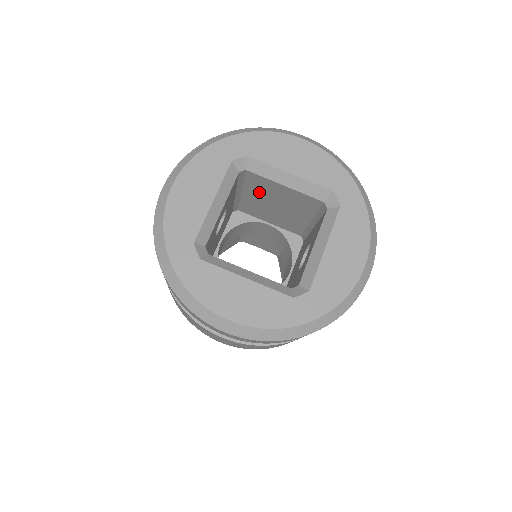
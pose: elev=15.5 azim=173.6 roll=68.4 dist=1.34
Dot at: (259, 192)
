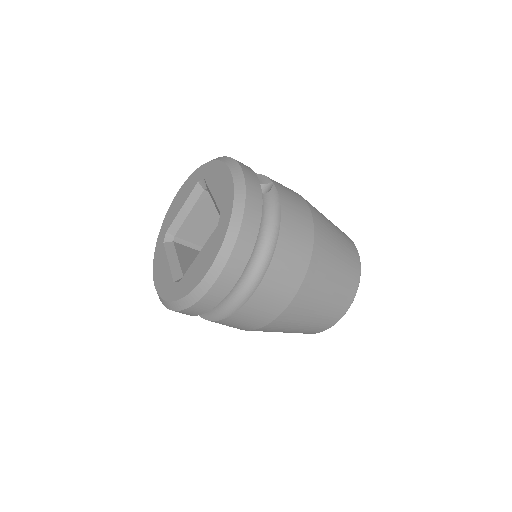
Dot at: (203, 235)
